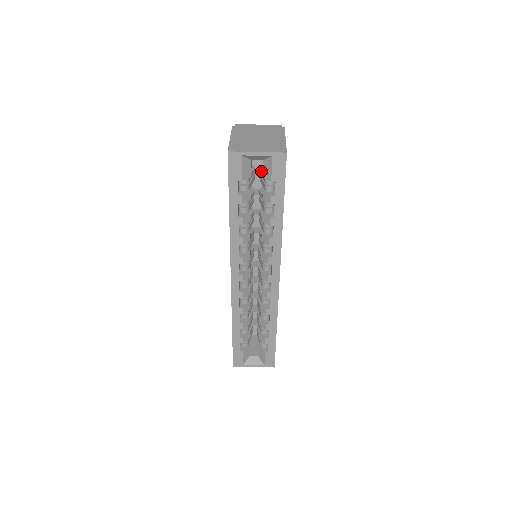
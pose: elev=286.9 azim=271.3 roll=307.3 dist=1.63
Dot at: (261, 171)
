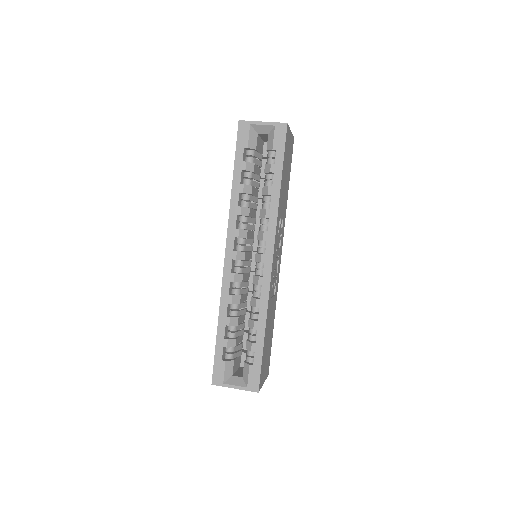
Dot at: (267, 154)
